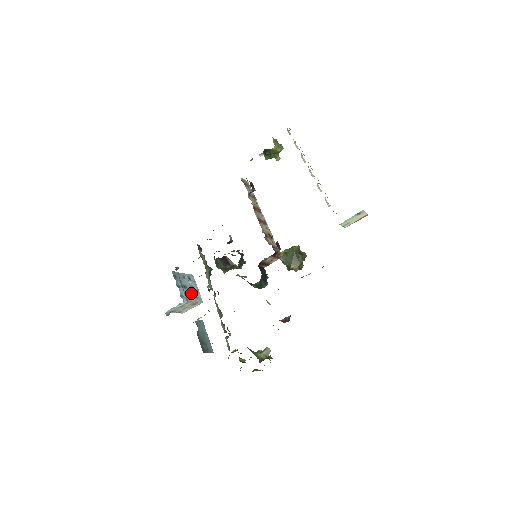
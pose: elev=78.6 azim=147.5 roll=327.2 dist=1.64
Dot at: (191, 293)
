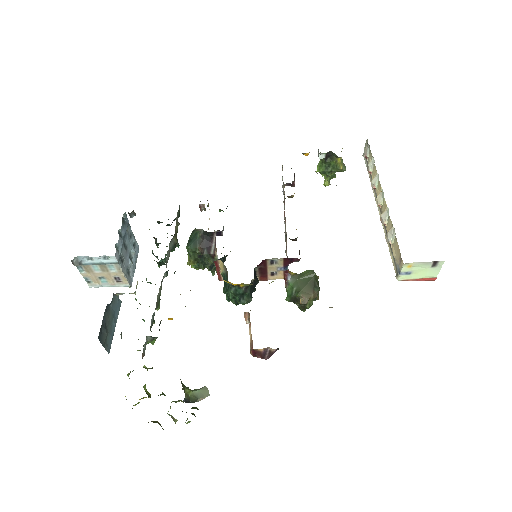
Dot at: (127, 261)
